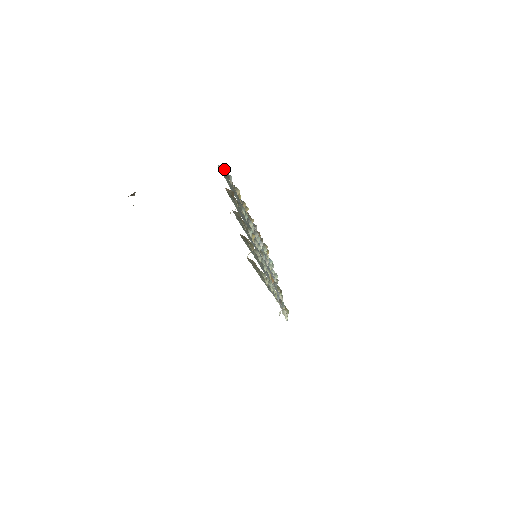
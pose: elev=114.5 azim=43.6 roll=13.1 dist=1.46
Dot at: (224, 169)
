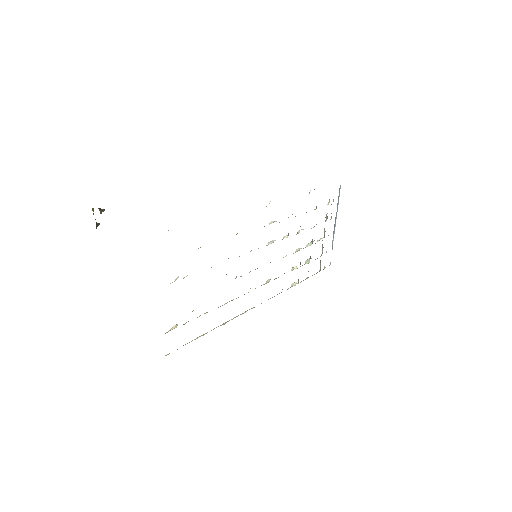
Dot at: occluded
